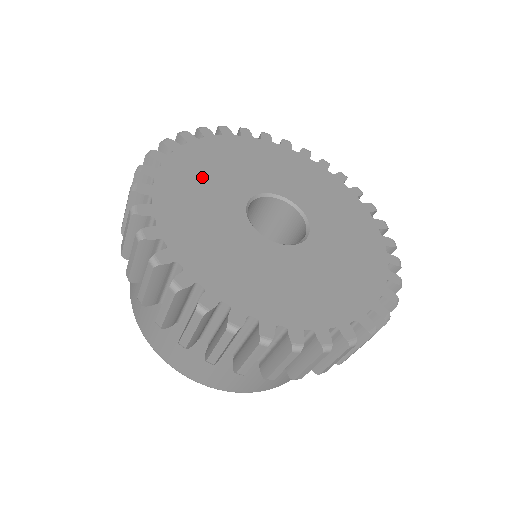
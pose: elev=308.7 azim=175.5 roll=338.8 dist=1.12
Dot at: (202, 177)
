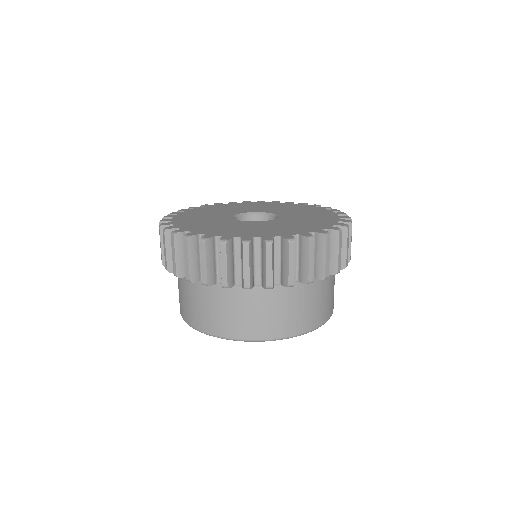
Dot at: (202, 223)
